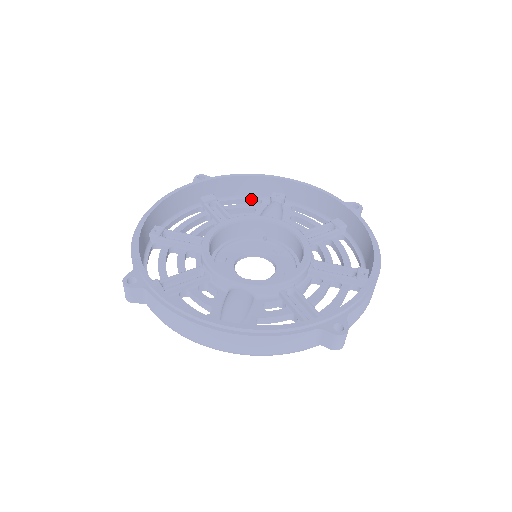
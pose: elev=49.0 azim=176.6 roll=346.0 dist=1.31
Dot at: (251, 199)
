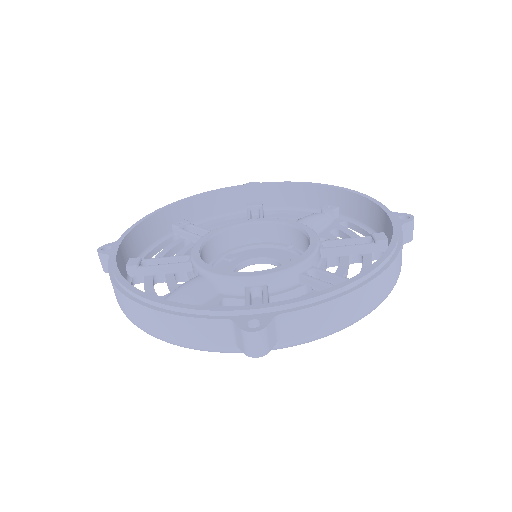
Dot at: (304, 212)
